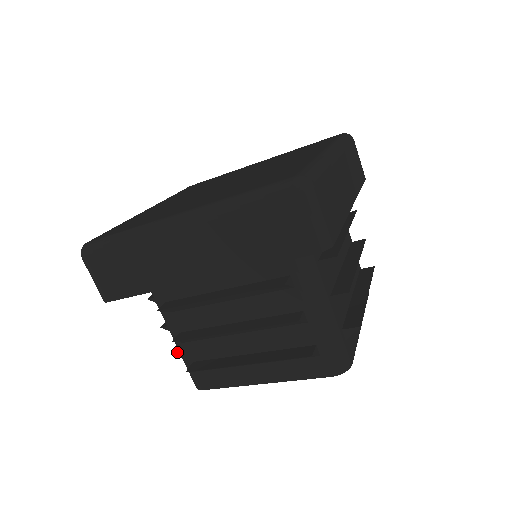
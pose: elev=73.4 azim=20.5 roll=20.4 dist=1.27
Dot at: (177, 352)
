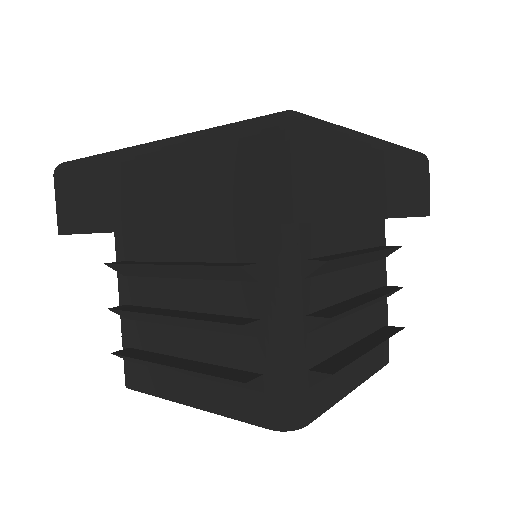
Dot at: occluded
